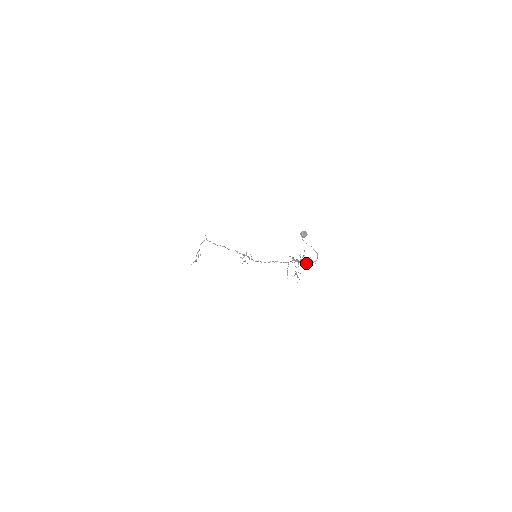
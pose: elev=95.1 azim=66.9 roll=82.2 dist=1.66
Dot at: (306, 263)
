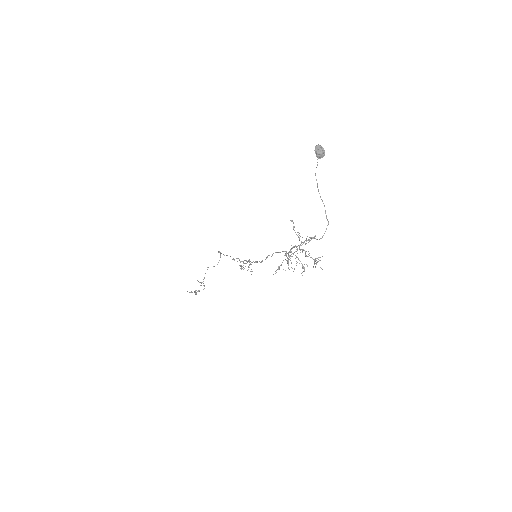
Dot at: (309, 253)
